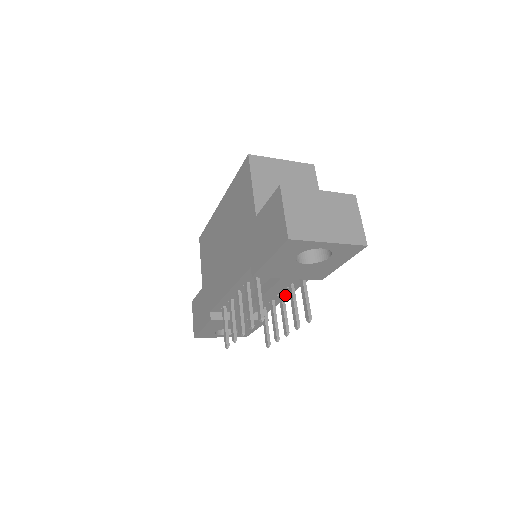
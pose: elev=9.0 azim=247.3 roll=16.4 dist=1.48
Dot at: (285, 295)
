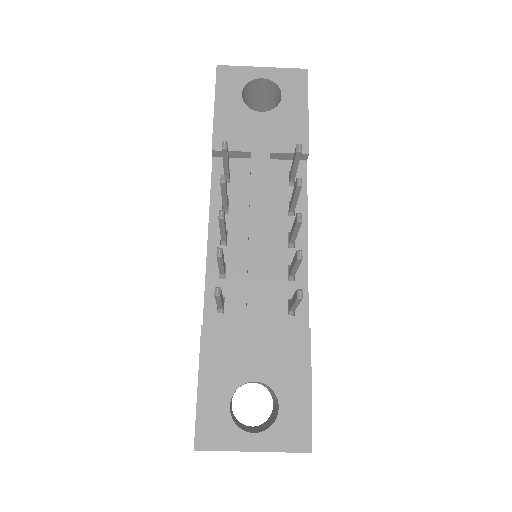
Dot at: (301, 247)
